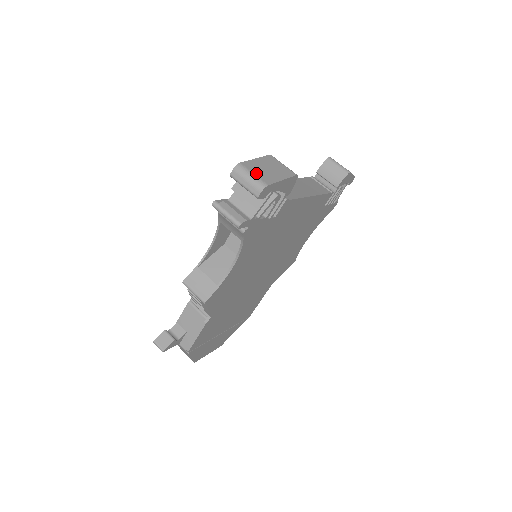
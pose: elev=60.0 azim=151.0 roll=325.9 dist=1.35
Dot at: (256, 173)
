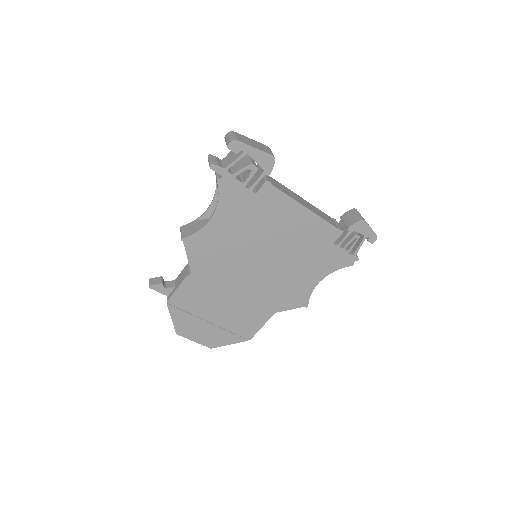
Dot at: (238, 136)
